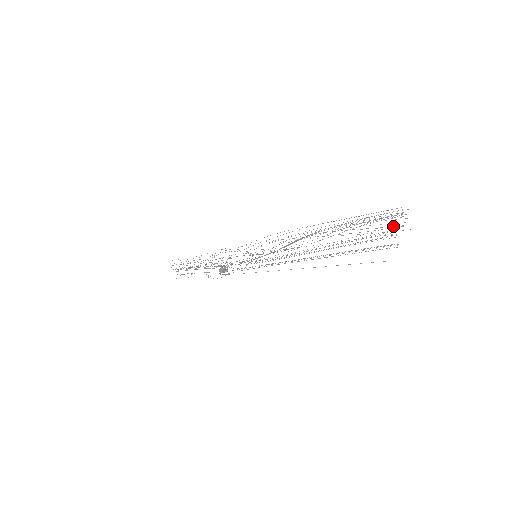
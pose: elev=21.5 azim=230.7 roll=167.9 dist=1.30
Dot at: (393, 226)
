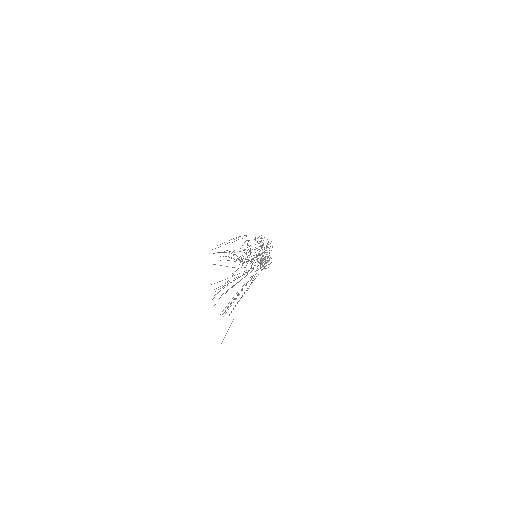
Dot at: occluded
